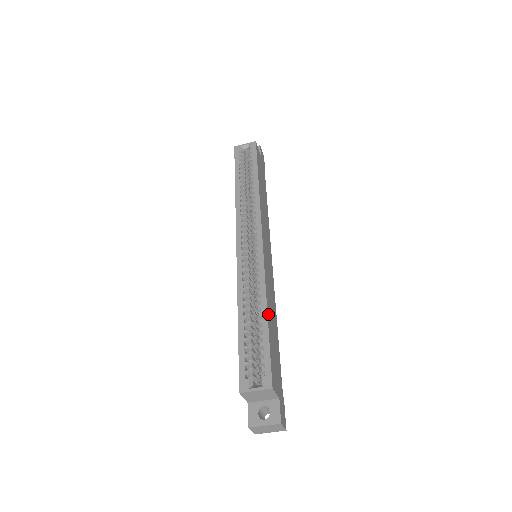
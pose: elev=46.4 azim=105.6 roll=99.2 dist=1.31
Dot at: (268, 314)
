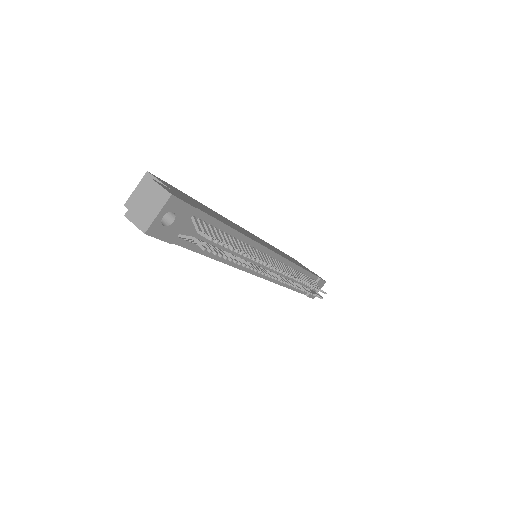
Dot at: occluded
